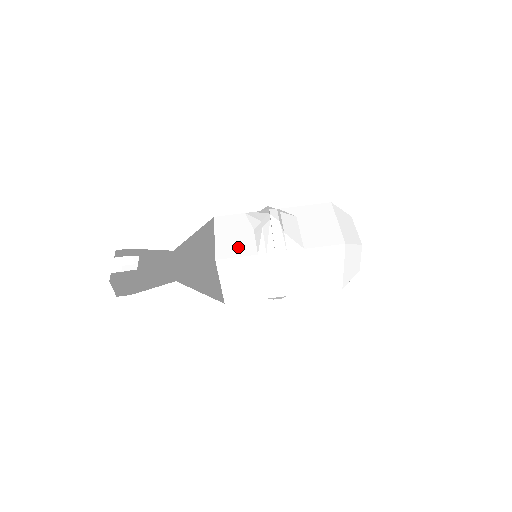
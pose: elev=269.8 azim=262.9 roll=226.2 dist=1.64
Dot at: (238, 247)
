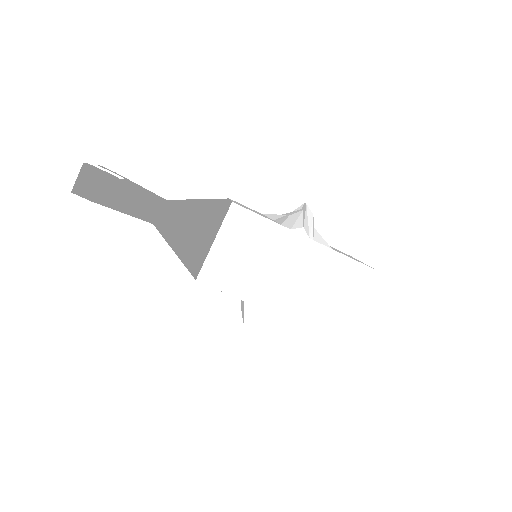
Dot at: occluded
